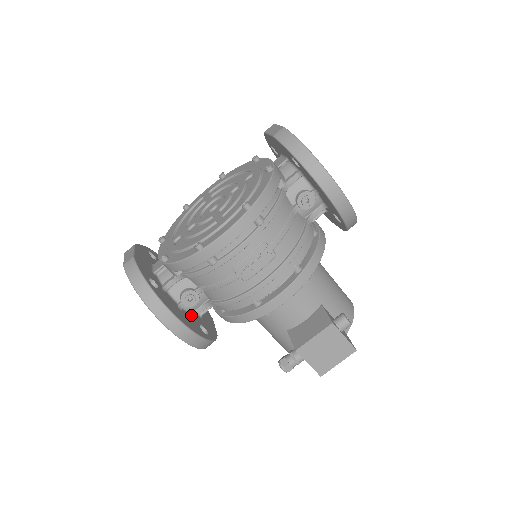
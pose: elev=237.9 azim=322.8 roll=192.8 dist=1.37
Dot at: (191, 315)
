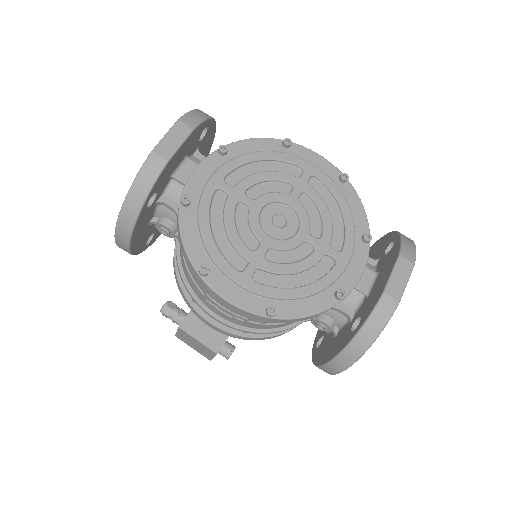
Dot at: occluded
